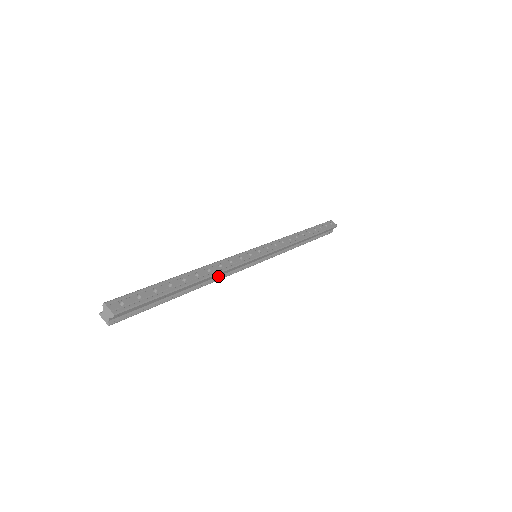
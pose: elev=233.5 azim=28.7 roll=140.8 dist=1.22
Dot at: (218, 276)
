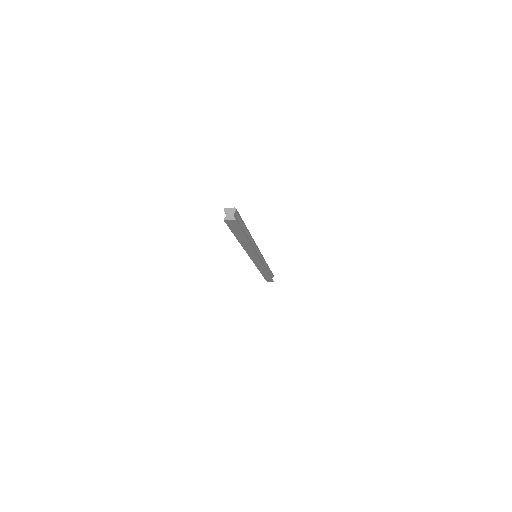
Dot at: occluded
